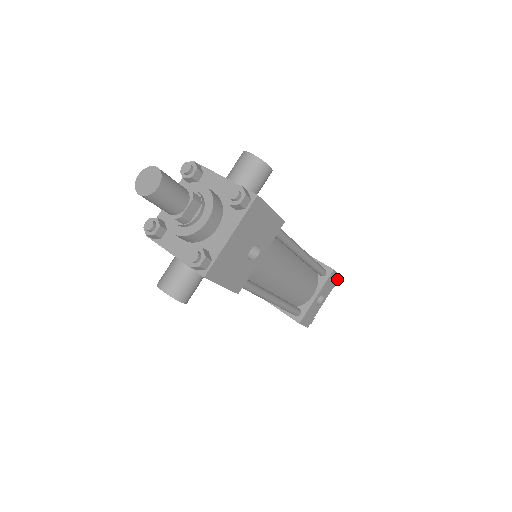
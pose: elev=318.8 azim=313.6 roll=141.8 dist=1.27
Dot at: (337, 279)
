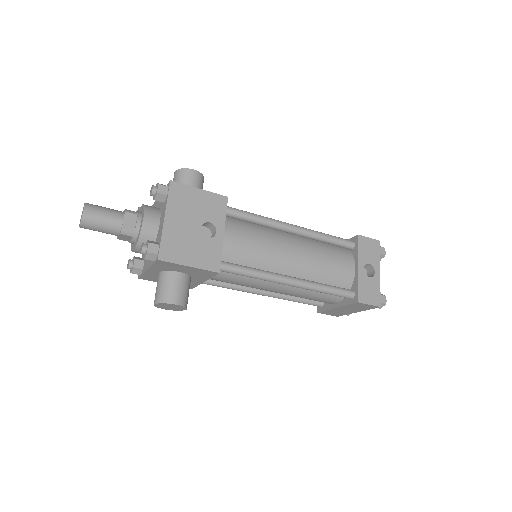
Dot at: (377, 245)
